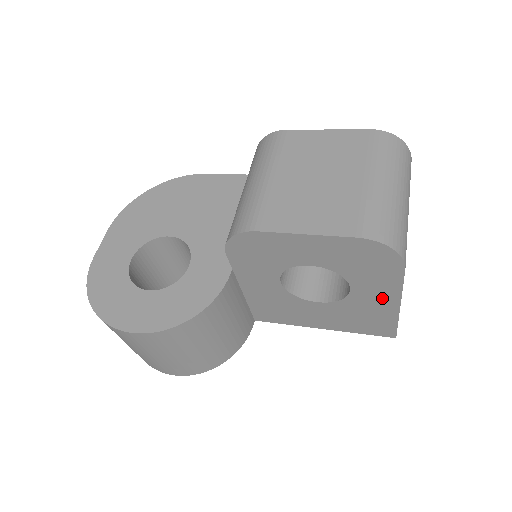
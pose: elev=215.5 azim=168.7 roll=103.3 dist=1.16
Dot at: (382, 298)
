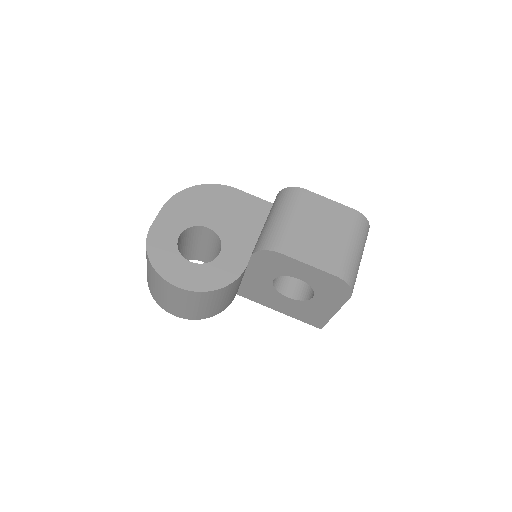
Dot at: (328, 307)
